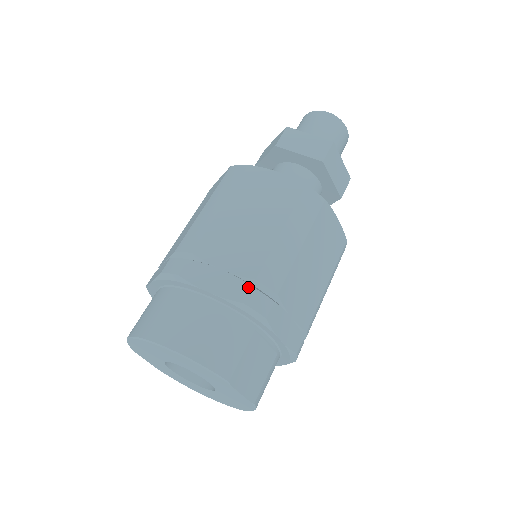
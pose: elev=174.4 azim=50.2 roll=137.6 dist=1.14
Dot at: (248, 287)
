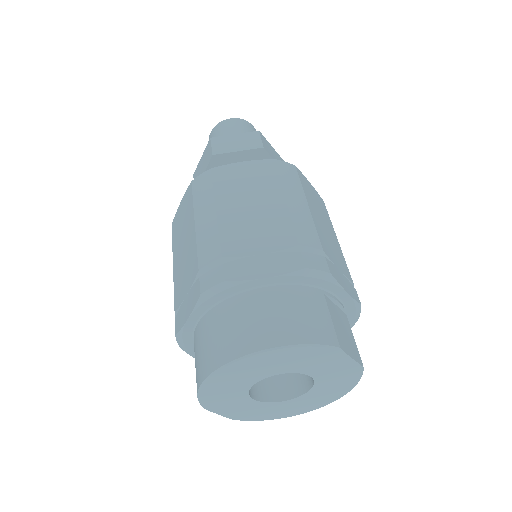
Dot at: (298, 254)
